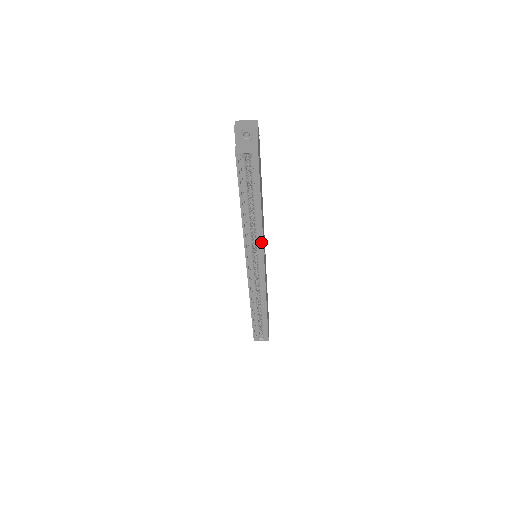
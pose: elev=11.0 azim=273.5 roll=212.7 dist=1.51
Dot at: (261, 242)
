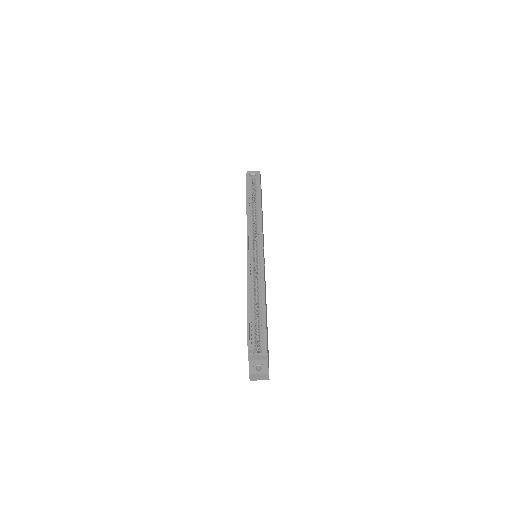
Dot at: (260, 225)
